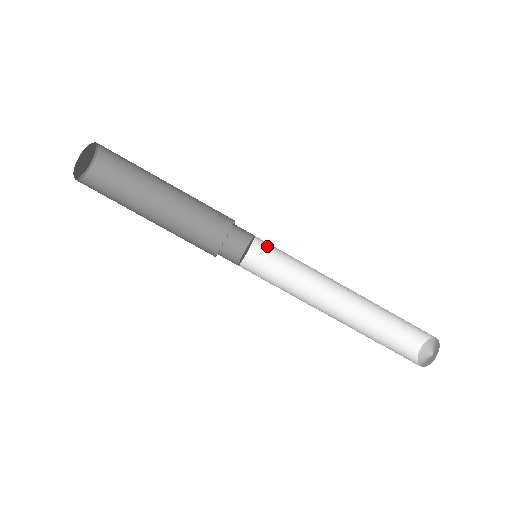
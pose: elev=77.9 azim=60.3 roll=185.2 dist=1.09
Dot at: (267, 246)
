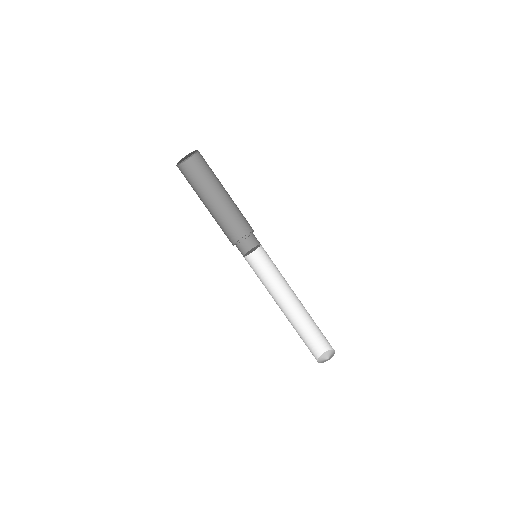
Dot at: (261, 255)
